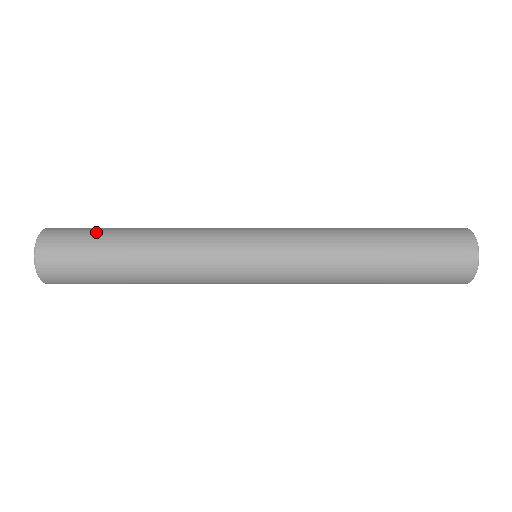
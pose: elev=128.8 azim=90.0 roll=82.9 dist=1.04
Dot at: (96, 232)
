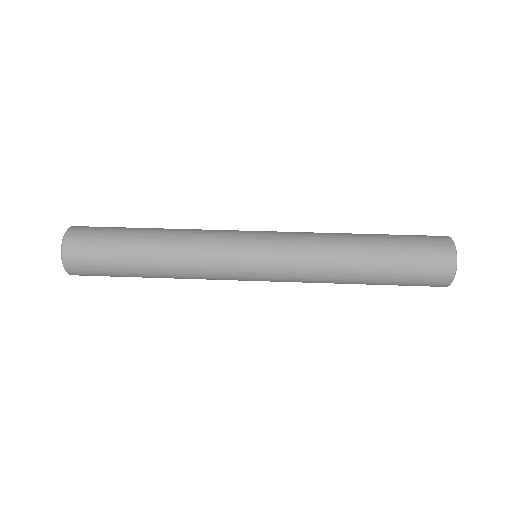
Dot at: (111, 242)
